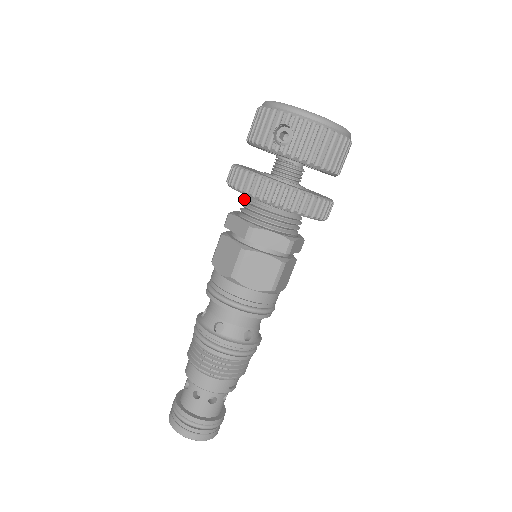
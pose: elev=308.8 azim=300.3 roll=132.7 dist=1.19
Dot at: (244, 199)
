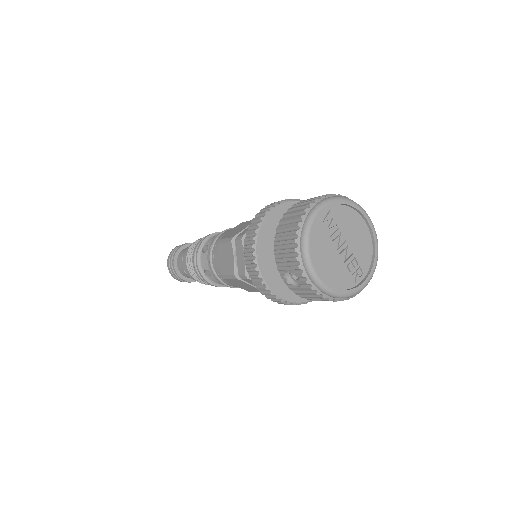
Dot at: occluded
